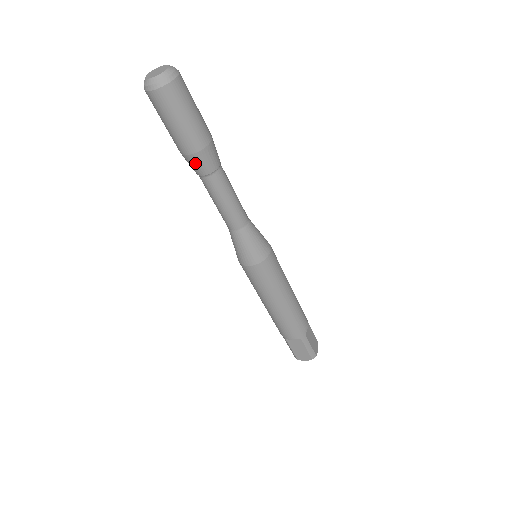
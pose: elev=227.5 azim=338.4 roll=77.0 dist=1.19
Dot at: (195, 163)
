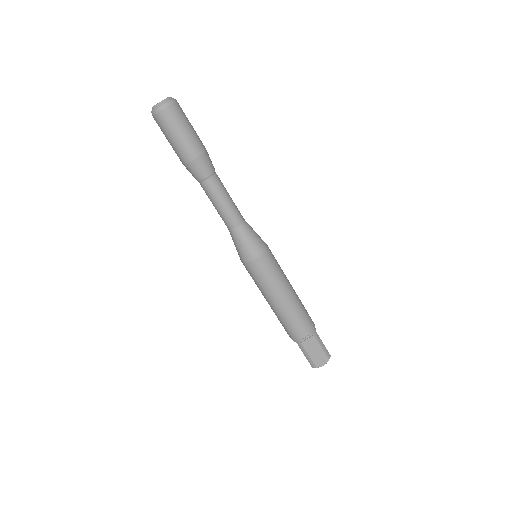
Dot at: (199, 166)
